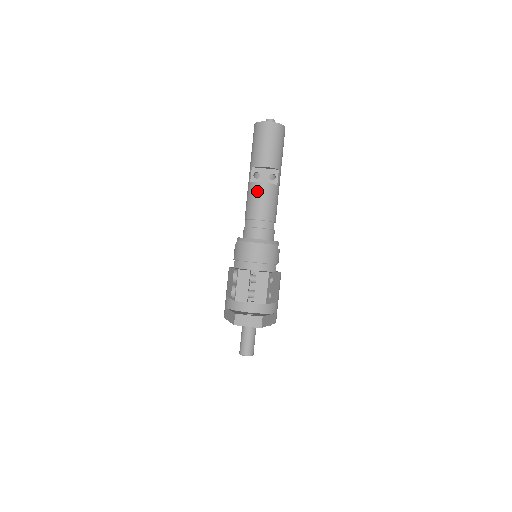
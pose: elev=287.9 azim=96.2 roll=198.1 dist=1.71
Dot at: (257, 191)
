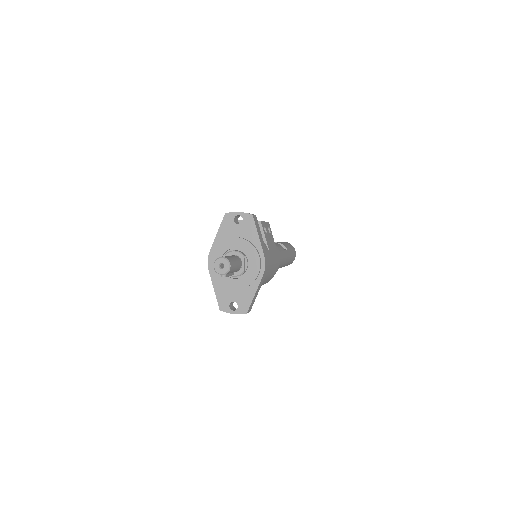
Dot at: occluded
